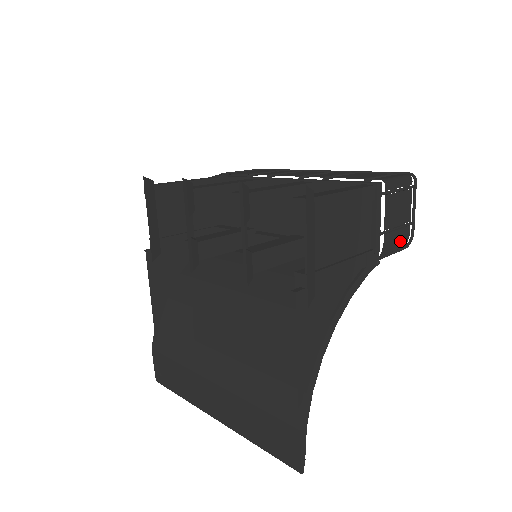
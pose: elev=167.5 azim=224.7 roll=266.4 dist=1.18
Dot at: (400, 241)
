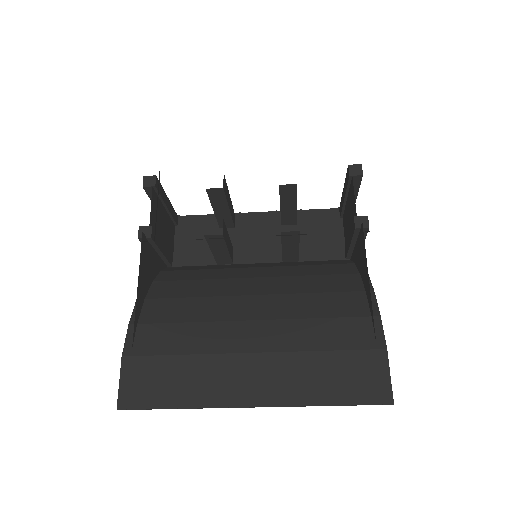
Dot at: occluded
